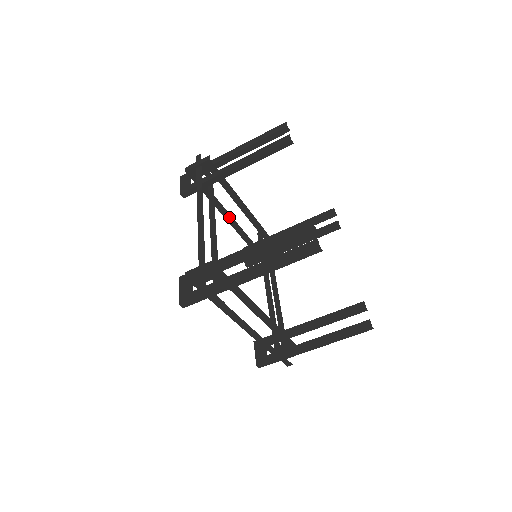
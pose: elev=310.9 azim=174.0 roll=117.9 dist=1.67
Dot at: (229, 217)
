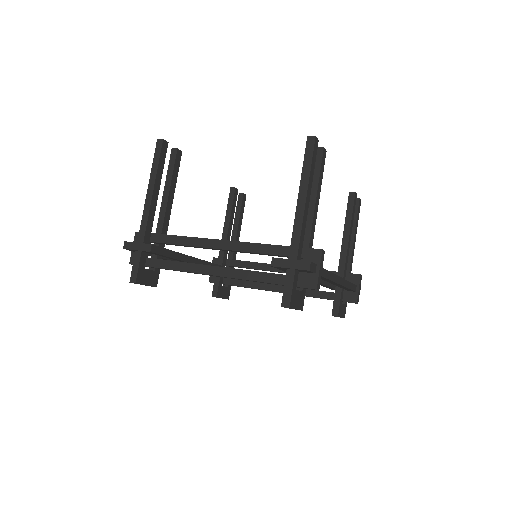
Dot at: (272, 287)
